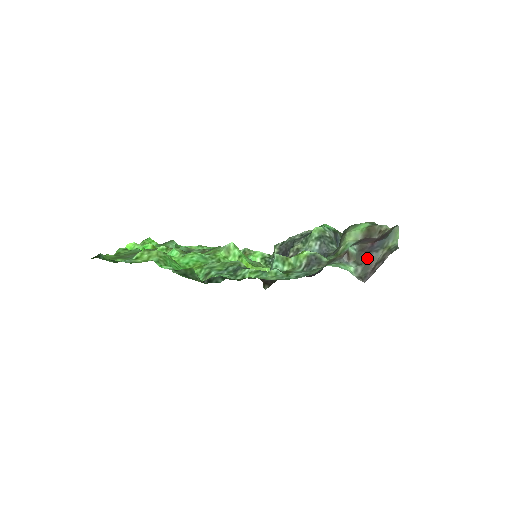
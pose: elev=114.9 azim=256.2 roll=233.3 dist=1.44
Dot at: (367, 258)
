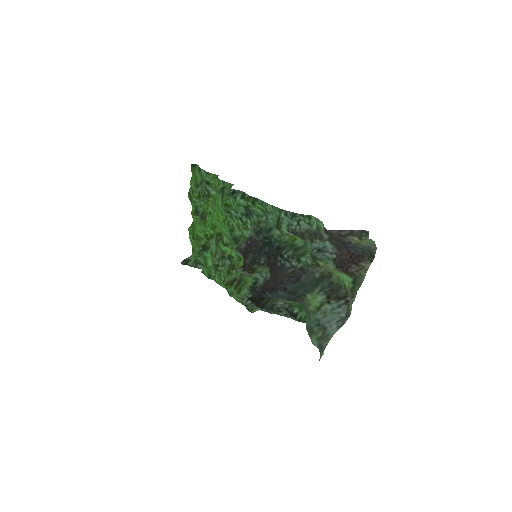
Dot at: (339, 240)
